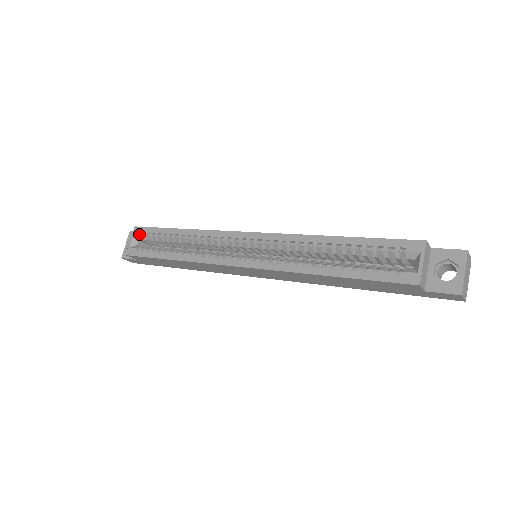
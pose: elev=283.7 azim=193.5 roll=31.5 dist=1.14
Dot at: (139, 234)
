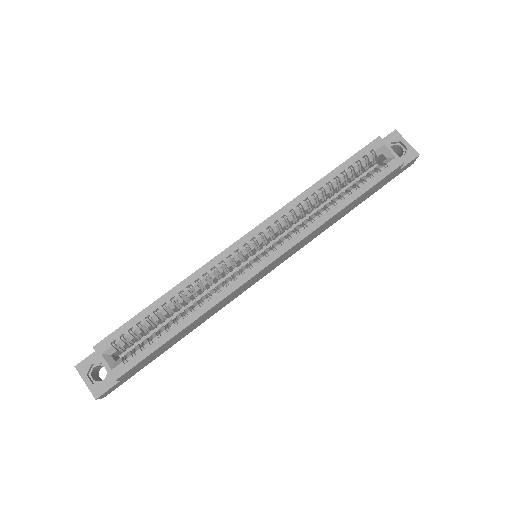
Dot at: (109, 347)
